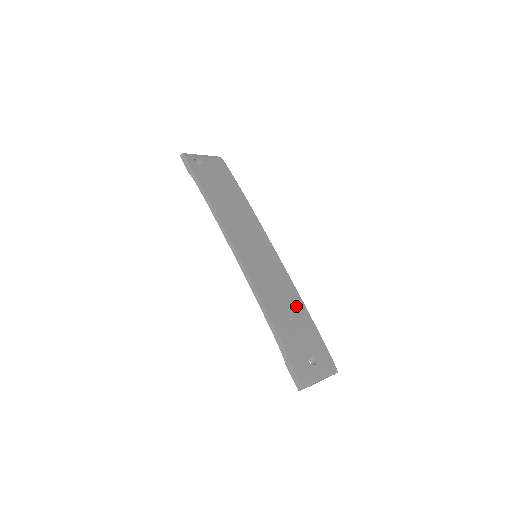
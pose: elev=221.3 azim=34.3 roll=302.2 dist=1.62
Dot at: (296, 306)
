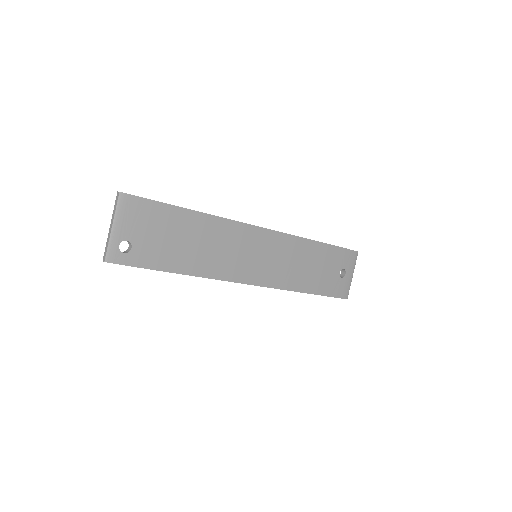
Dot at: (311, 253)
